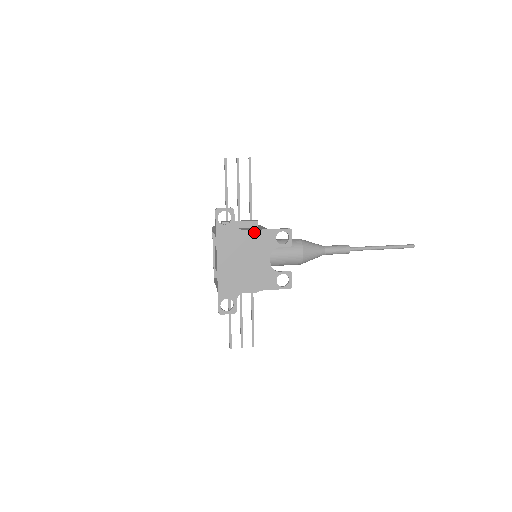
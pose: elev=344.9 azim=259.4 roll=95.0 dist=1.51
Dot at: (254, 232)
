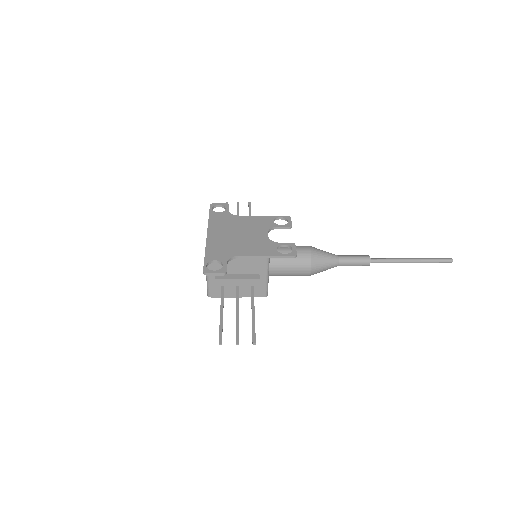
Dot at: (249, 217)
